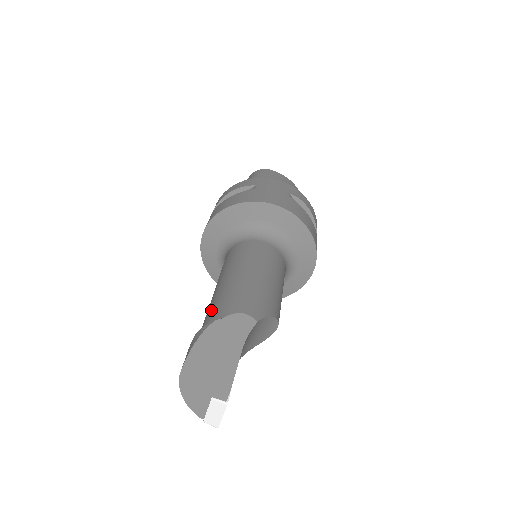
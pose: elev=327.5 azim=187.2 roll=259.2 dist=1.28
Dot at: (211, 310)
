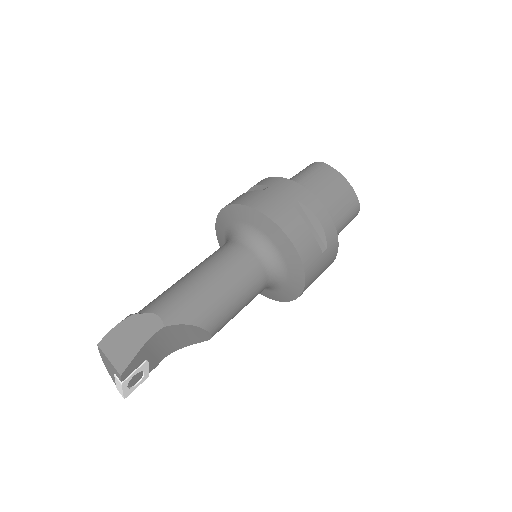
Dot at: occluded
